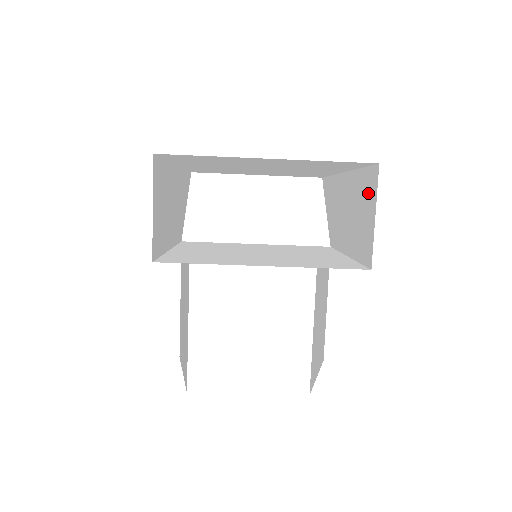
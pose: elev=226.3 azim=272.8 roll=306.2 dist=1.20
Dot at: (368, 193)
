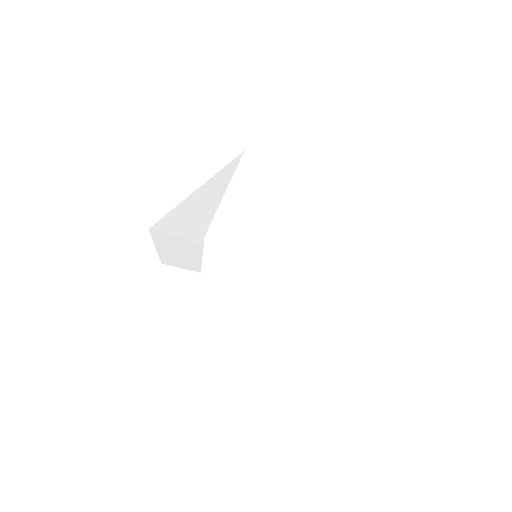
Dot at: (342, 366)
